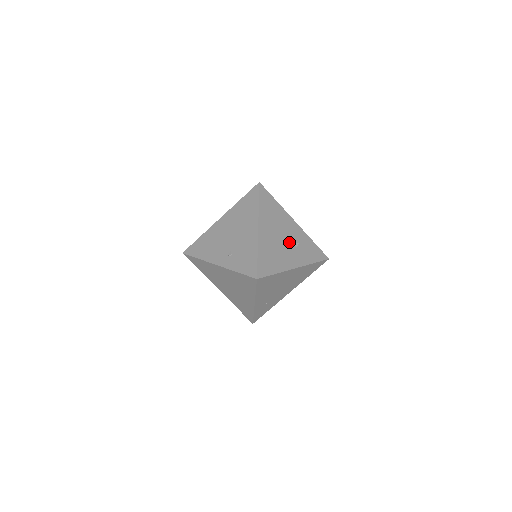
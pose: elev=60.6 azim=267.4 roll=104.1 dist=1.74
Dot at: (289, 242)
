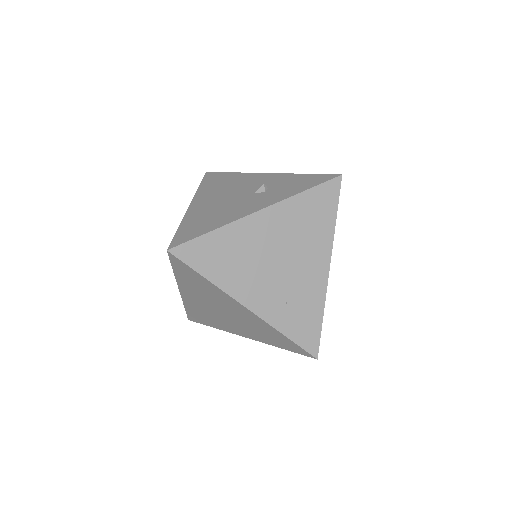
Dot at: (249, 194)
